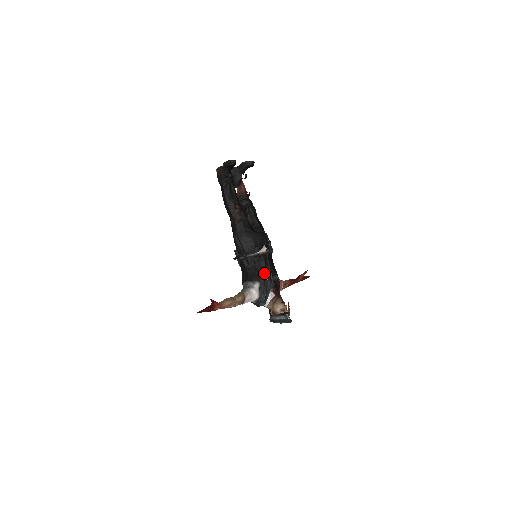
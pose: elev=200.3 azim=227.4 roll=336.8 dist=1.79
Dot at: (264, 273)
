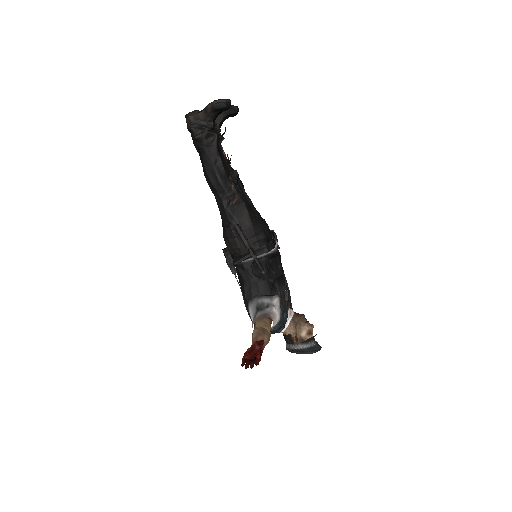
Dot at: (281, 281)
